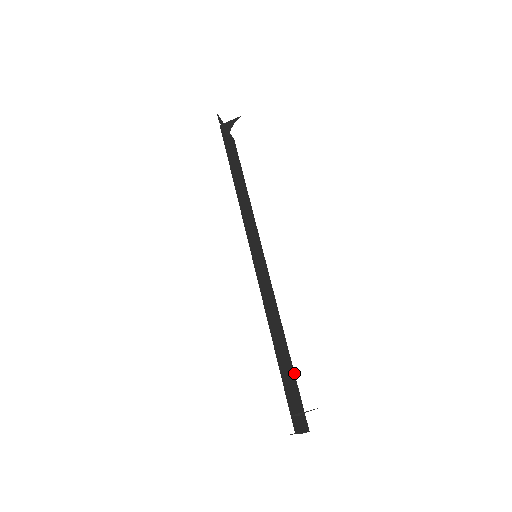
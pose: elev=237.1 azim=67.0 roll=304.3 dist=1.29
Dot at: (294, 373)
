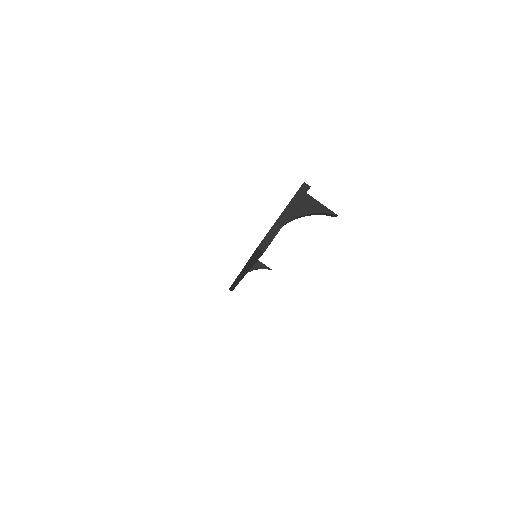
Dot at: occluded
